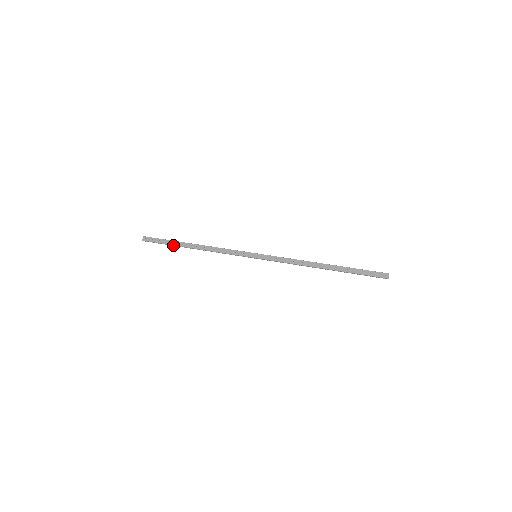
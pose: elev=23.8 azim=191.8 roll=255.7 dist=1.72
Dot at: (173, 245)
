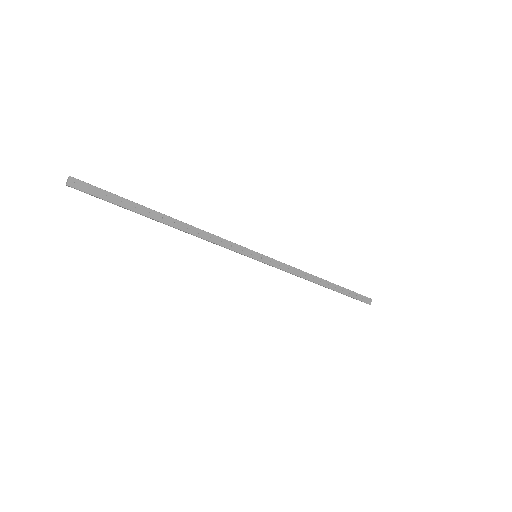
Dot at: (133, 211)
